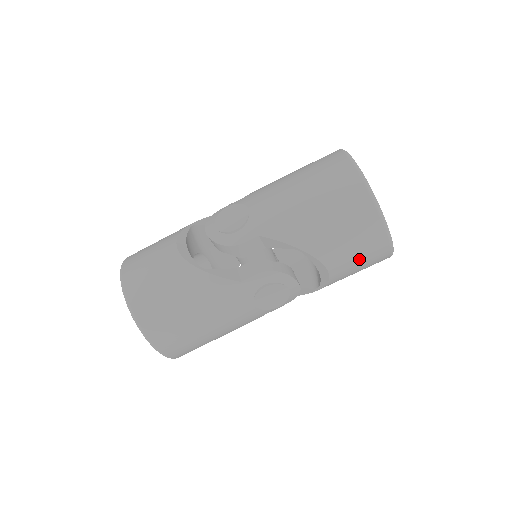
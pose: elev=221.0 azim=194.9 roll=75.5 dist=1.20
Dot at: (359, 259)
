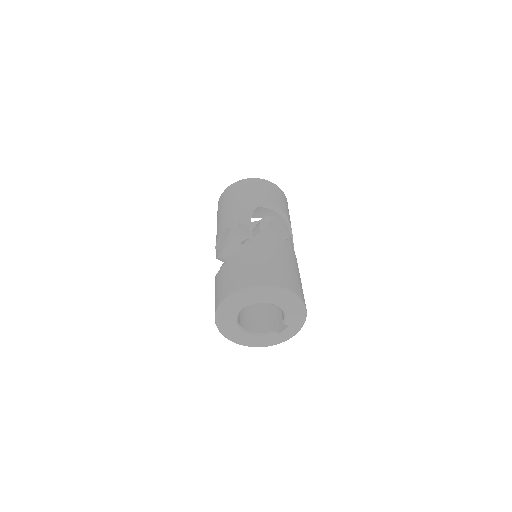
Dot at: (277, 196)
